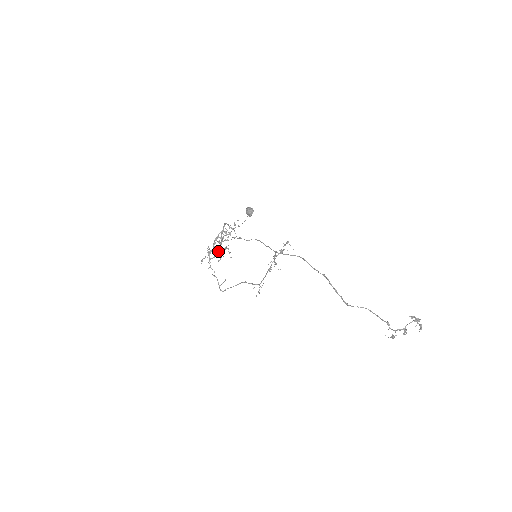
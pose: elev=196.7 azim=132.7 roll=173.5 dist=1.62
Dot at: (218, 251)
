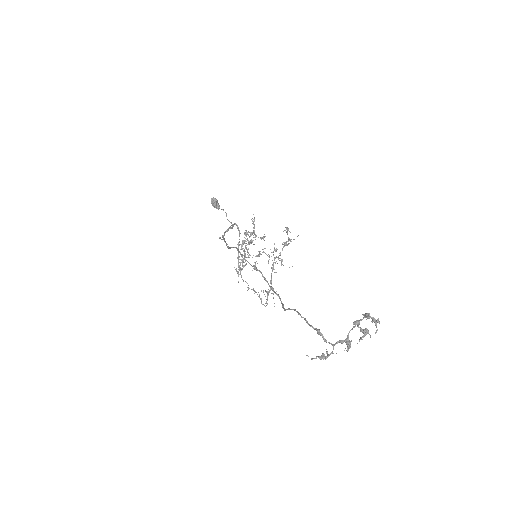
Dot at: occluded
